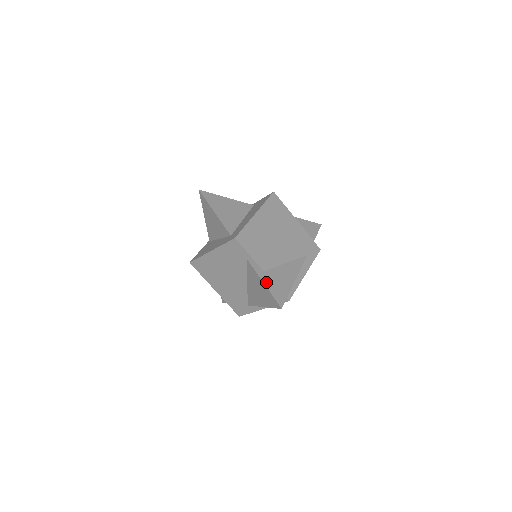
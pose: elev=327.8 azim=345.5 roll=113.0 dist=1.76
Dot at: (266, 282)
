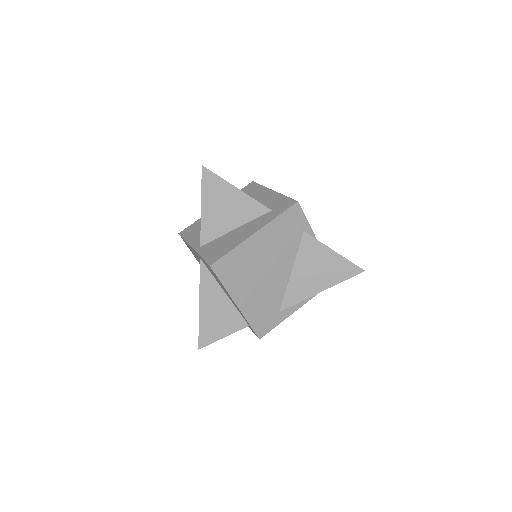
Dot at: (333, 251)
